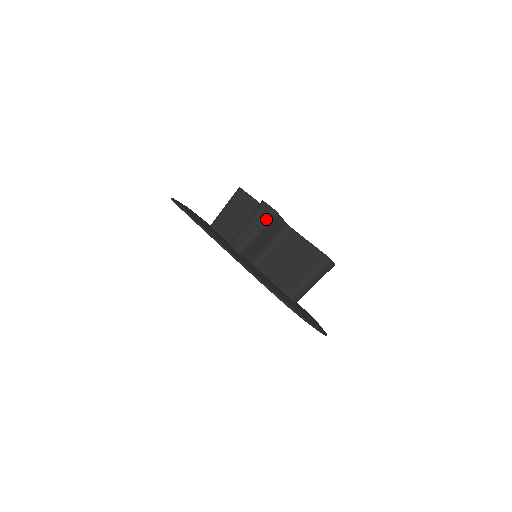
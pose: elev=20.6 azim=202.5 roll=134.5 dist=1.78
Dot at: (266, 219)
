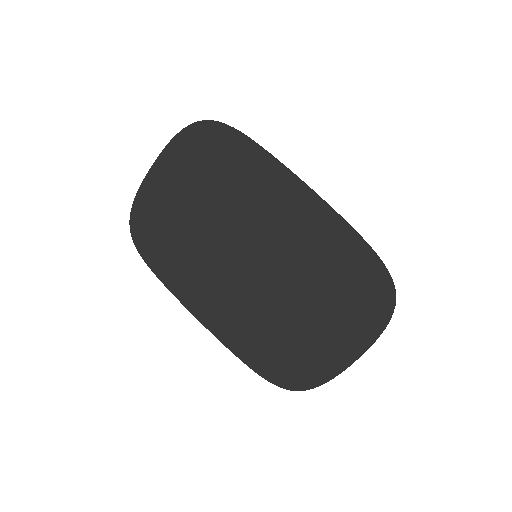
Dot at: occluded
